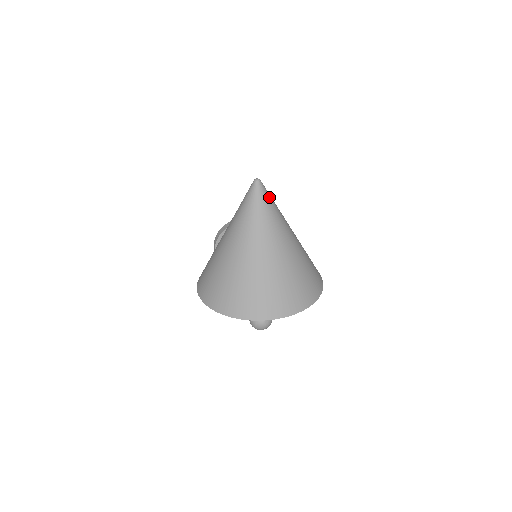
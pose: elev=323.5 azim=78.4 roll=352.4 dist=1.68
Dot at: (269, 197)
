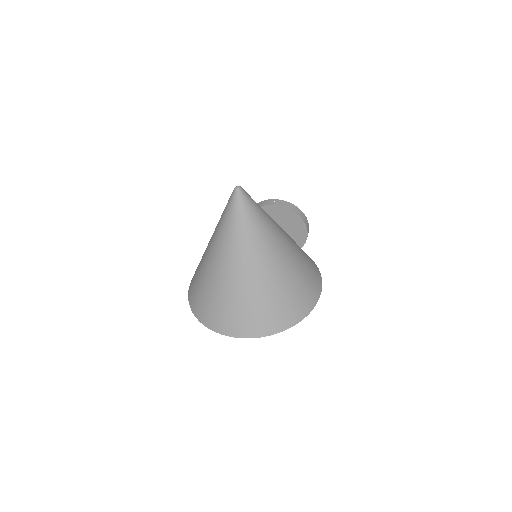
Dot at: (250, 208)
